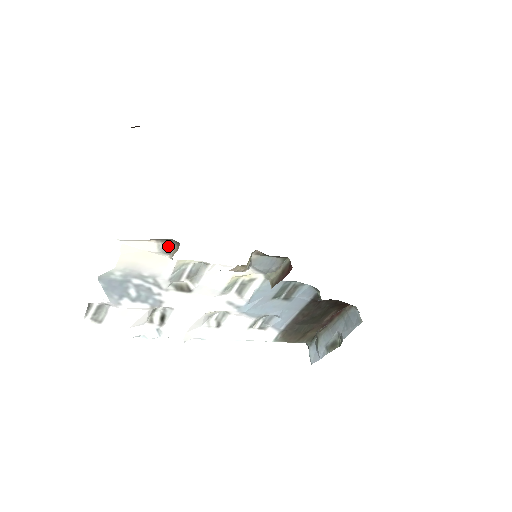
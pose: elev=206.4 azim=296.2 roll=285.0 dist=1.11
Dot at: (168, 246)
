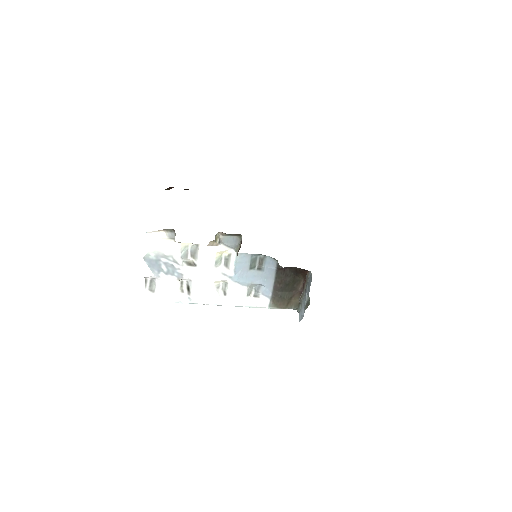
Dot at: (171, 234)
